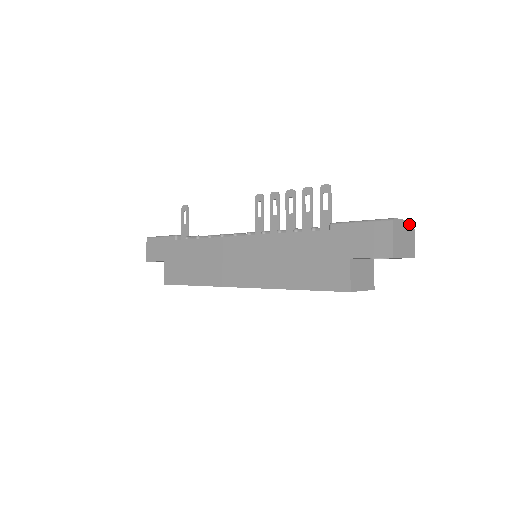
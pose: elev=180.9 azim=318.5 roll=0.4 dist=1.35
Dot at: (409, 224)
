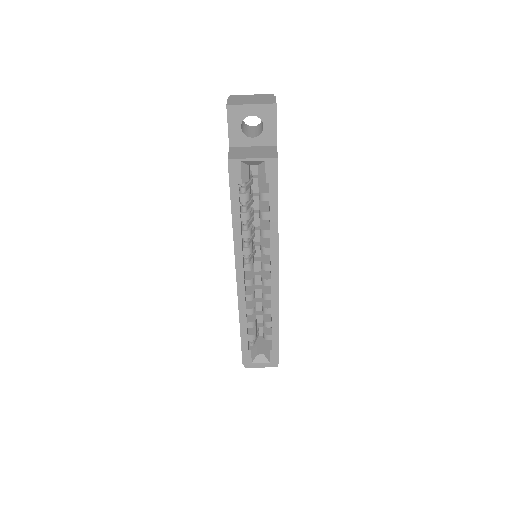
Dot at: (263, 95)
